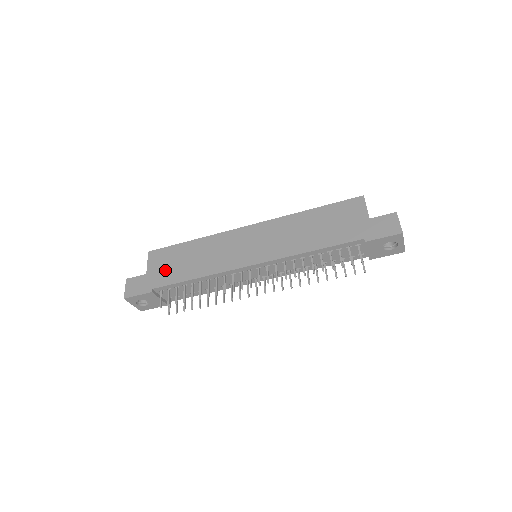
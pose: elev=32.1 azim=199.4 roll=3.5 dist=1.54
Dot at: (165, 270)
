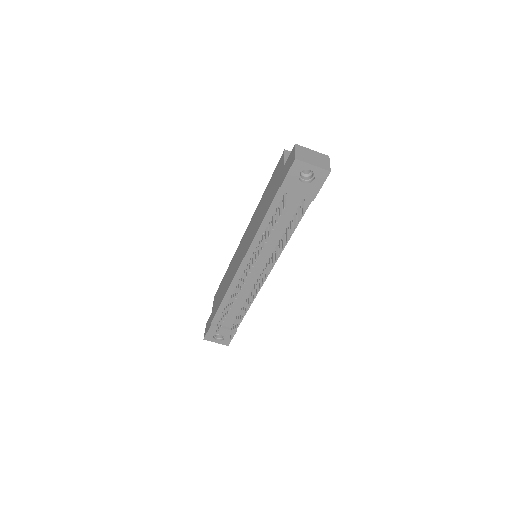
Dot at: (216, 304)
